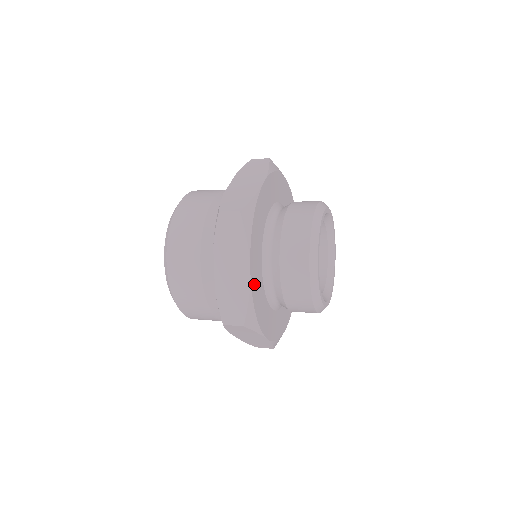
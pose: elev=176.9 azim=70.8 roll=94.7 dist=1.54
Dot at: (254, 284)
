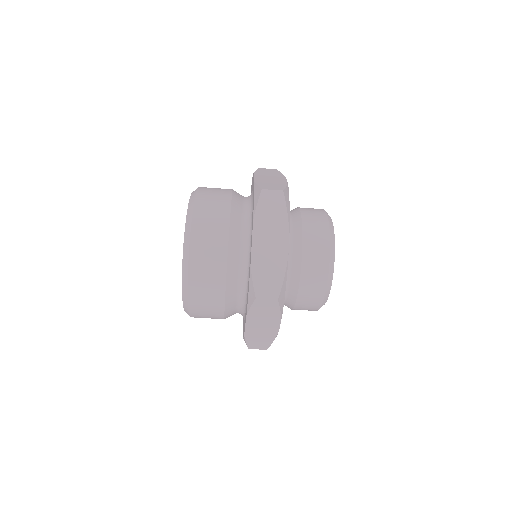
Dot at: occluded
